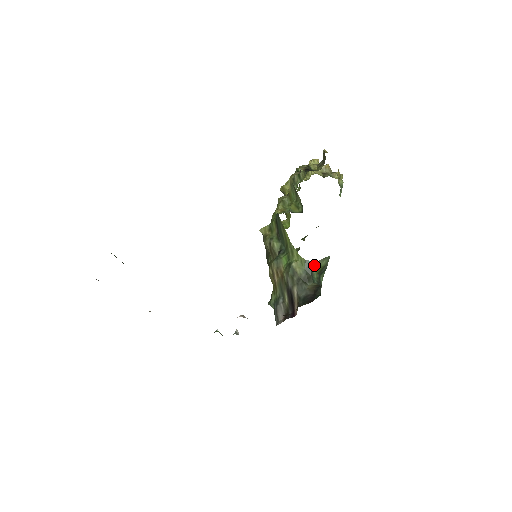
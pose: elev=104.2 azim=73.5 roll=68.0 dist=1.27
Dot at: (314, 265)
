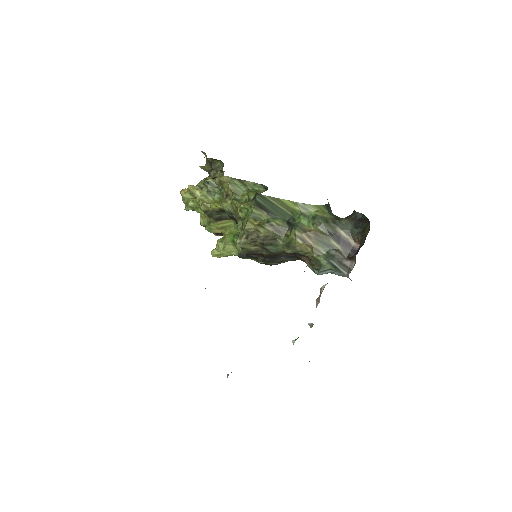
Dot at: (329, 207)
